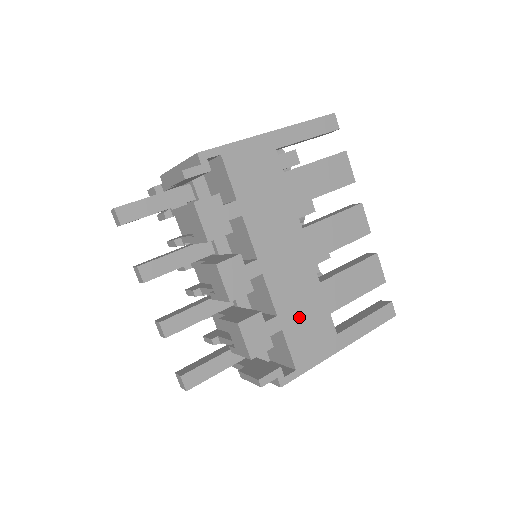
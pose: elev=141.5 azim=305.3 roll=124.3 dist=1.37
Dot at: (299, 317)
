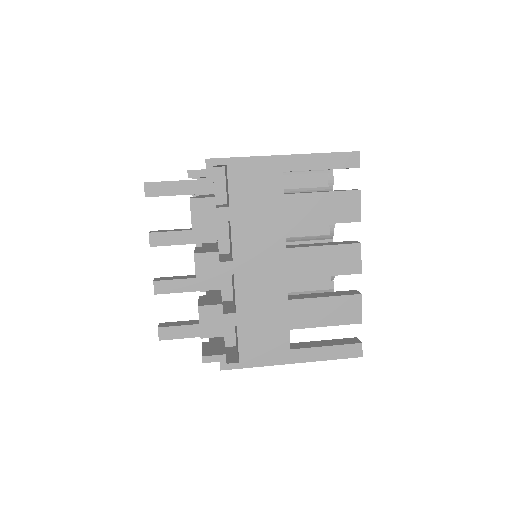
Dot at: (257, 321)
